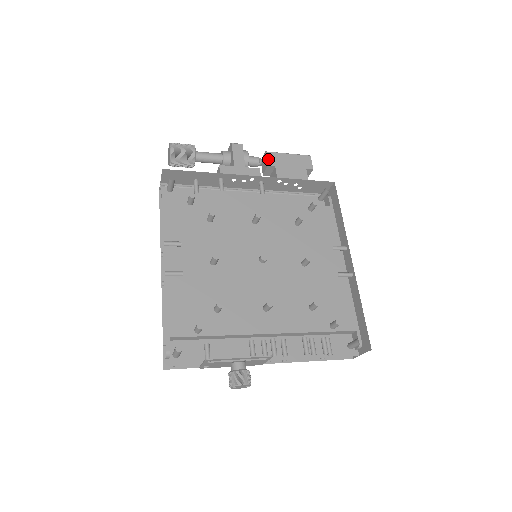
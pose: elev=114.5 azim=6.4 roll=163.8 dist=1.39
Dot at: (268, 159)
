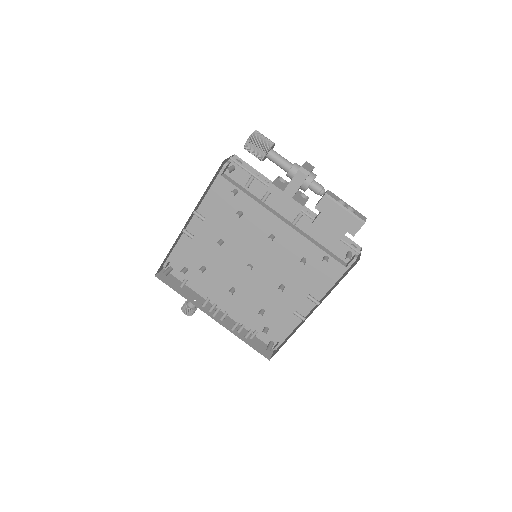
Dot at: (320, 202)
